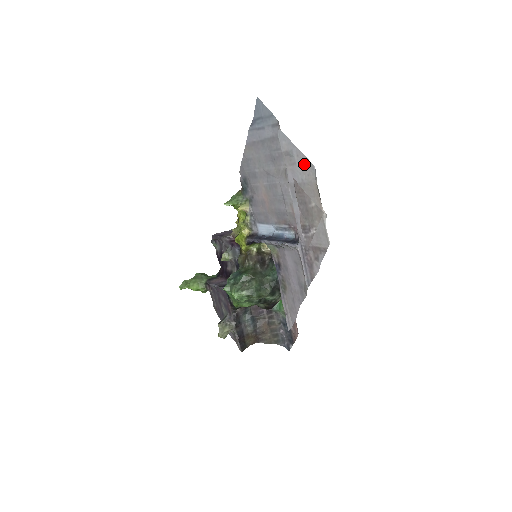
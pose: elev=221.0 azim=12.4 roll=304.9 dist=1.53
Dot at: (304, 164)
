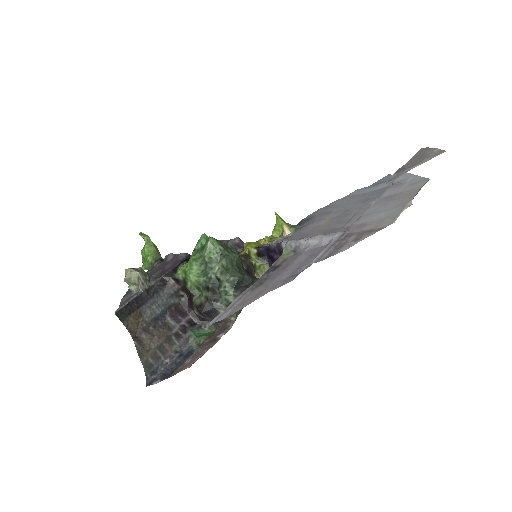
Dot at: (416, 181)
